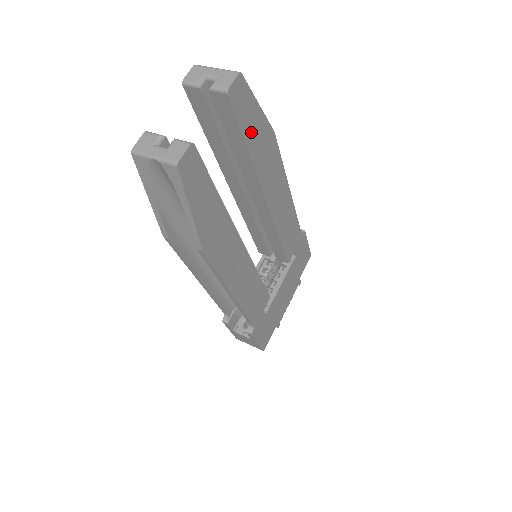
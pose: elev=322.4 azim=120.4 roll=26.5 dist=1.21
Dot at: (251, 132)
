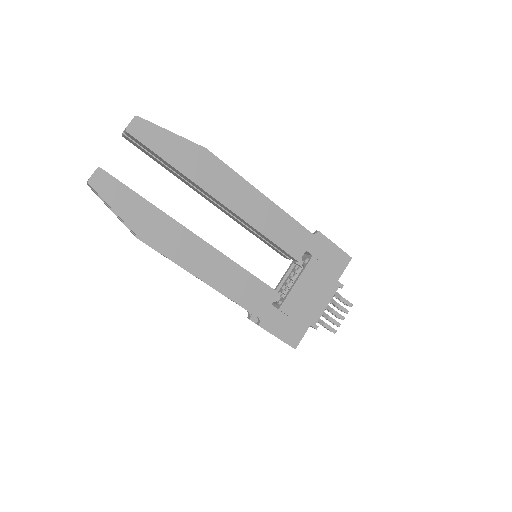
Dot at: (170, 152)
